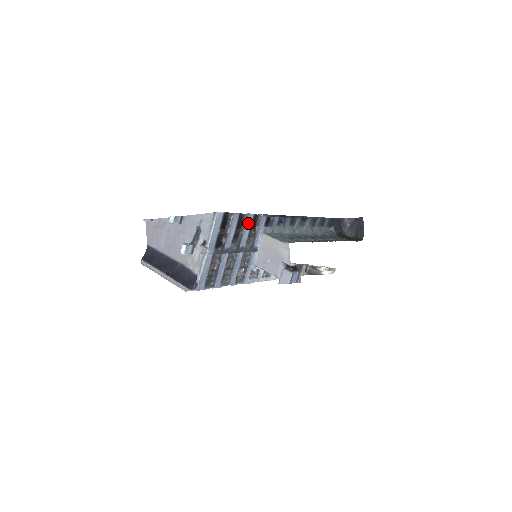
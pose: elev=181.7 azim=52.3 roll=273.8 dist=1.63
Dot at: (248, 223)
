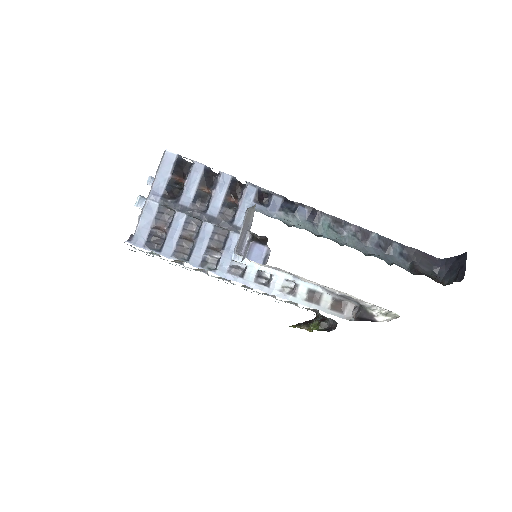
Dot at: (222, 185)
